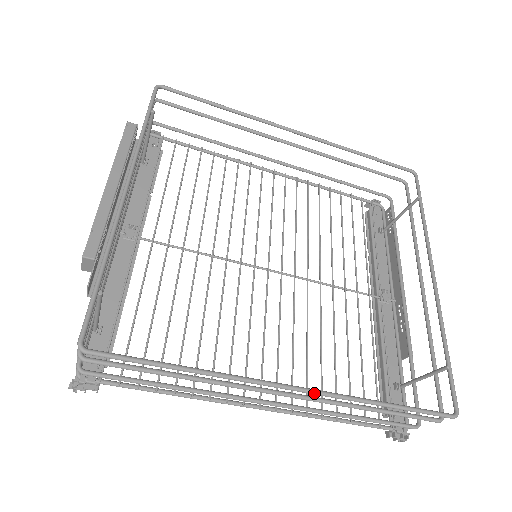
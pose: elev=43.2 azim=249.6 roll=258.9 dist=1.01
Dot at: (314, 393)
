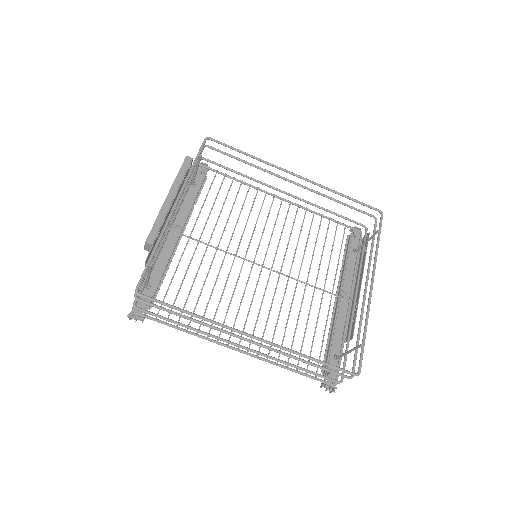
Dot at: (265, 342)
